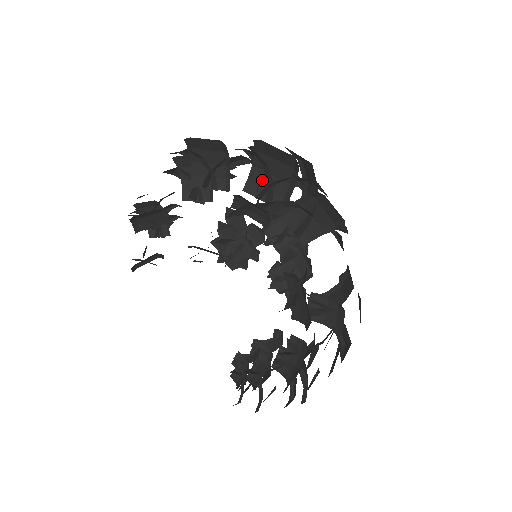
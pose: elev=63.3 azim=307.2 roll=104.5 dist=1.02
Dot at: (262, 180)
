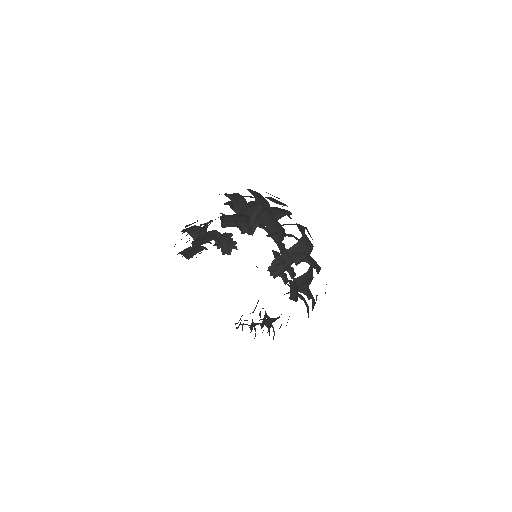
Dot at: occluded
